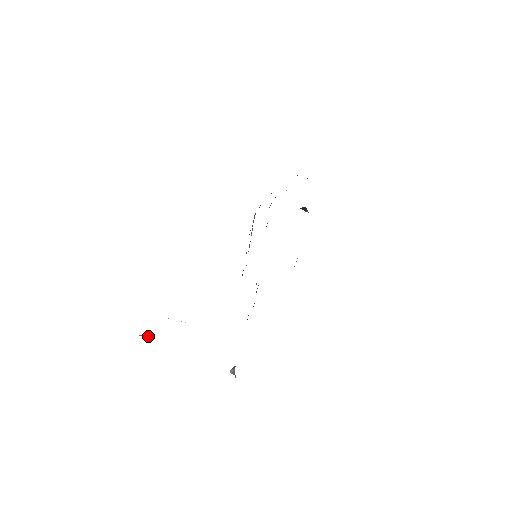
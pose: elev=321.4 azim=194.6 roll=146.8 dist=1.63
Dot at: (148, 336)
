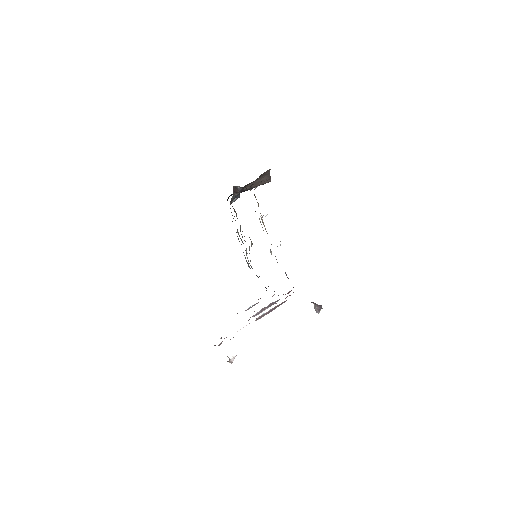
Dot at: (232, 357)
